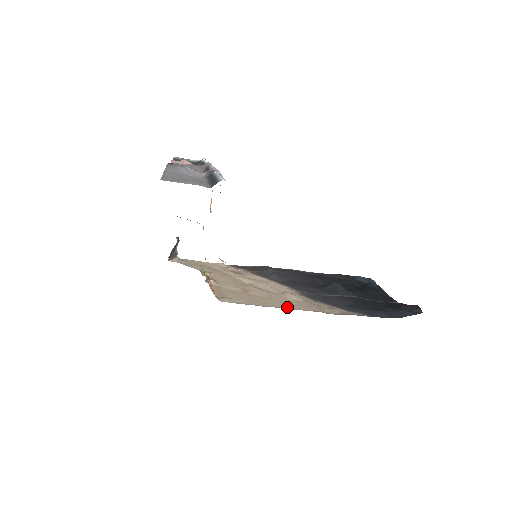
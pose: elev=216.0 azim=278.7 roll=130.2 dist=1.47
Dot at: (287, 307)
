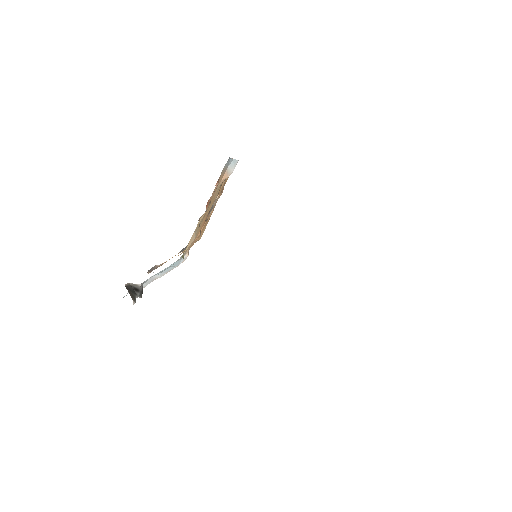
Dot at: occluded
